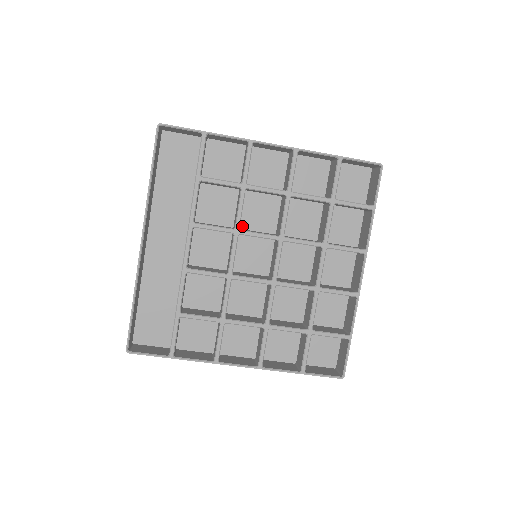
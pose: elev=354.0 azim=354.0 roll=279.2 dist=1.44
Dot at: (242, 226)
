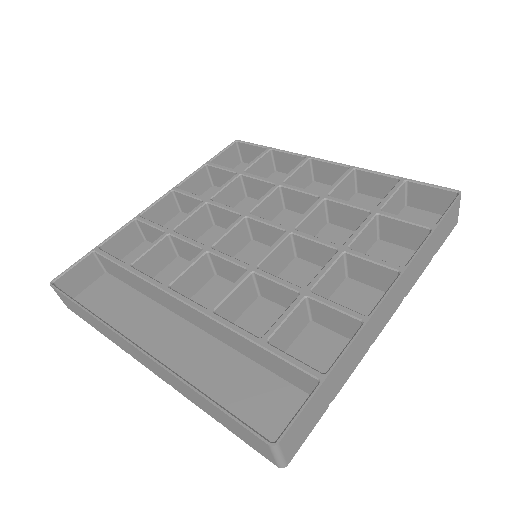
Dot at: occluded
